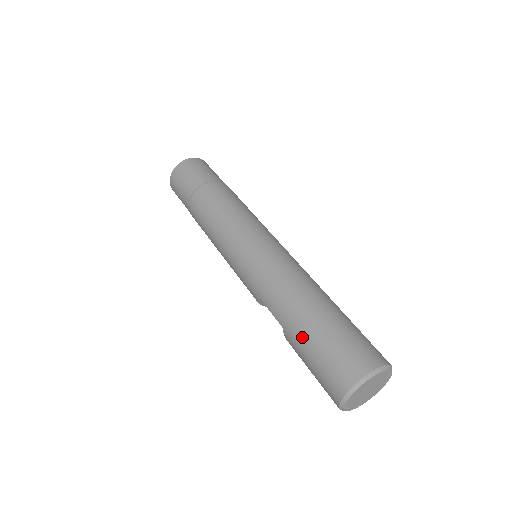
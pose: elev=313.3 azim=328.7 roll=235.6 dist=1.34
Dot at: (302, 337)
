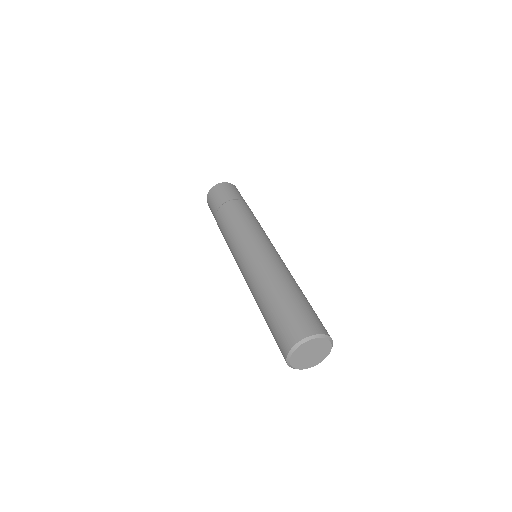
Dot at: (266, 319)
